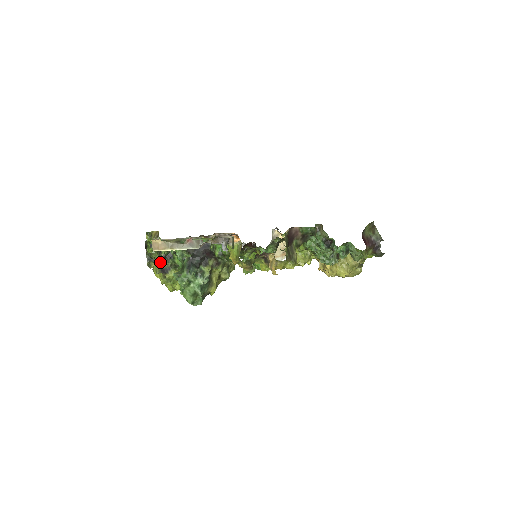
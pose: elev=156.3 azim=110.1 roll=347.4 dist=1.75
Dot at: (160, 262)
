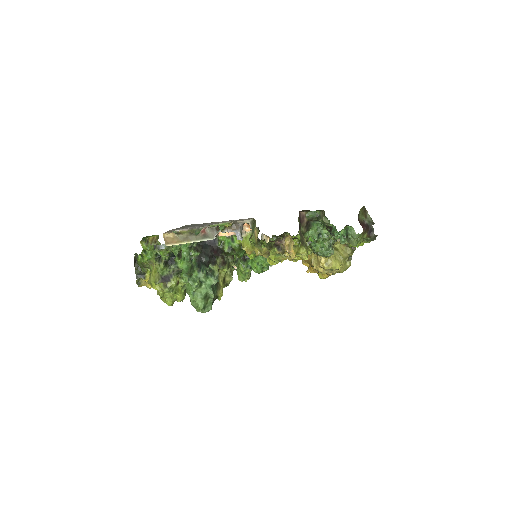
Dot at: (161, 269)
